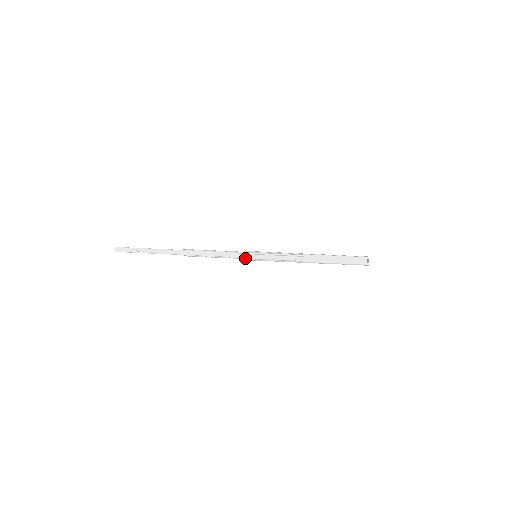
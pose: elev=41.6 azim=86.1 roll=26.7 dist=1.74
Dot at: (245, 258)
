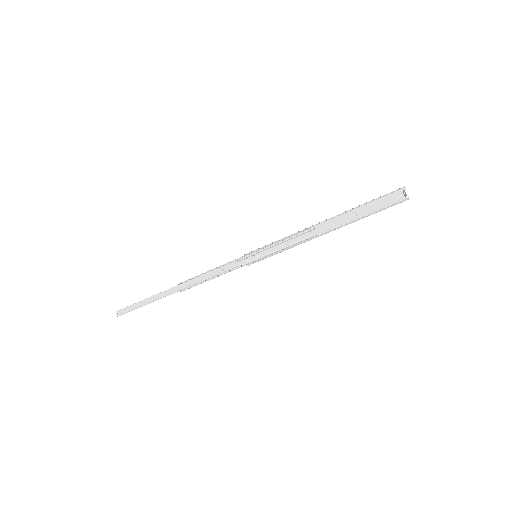
Dot at: (244, 264)
